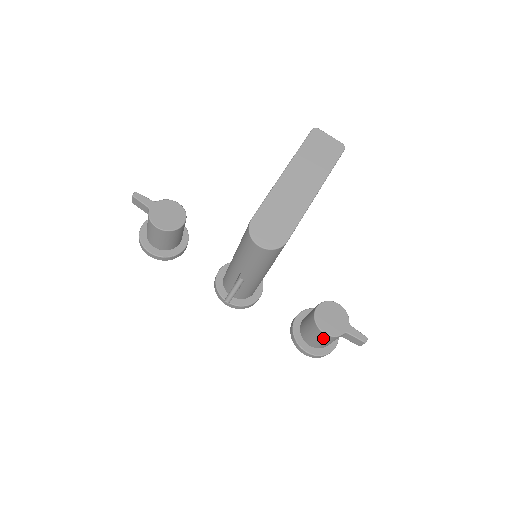
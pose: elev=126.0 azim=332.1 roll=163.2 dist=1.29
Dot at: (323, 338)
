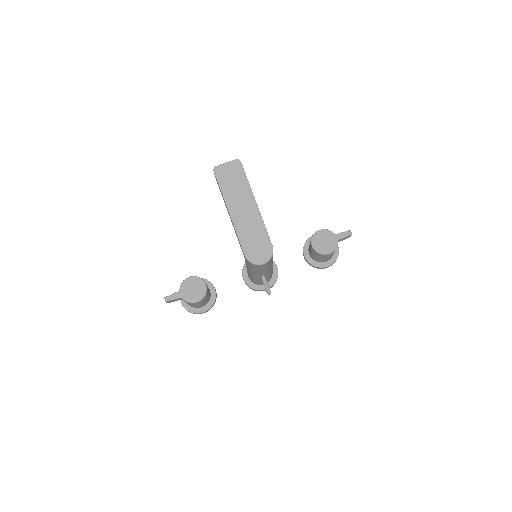
Dot at: (330, 255)
